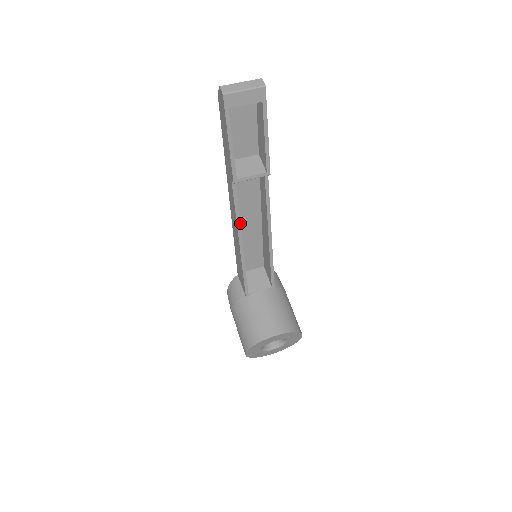
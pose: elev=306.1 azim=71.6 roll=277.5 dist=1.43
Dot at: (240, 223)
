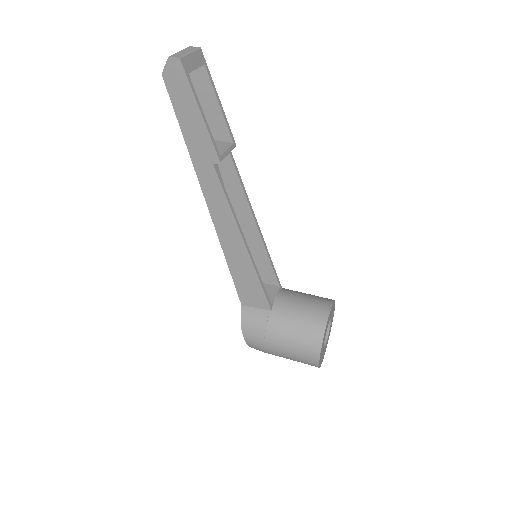
Dot at: occluded
